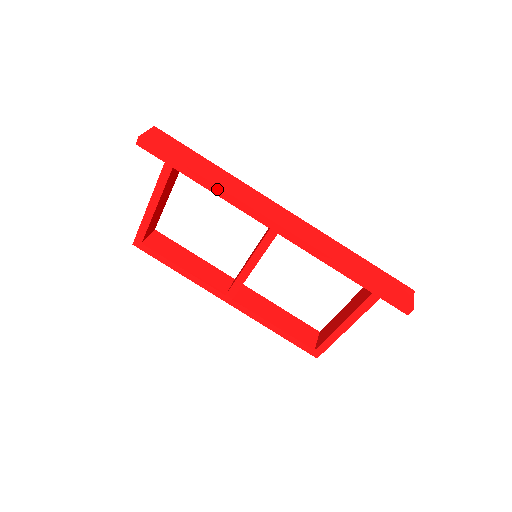
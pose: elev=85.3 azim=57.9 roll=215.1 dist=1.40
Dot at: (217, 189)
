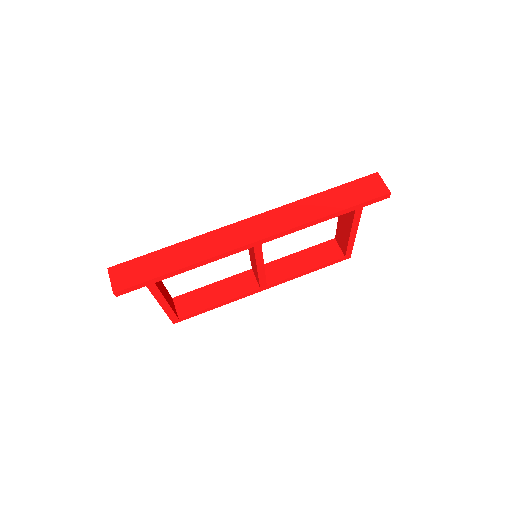
Dot at: (196, 265)
